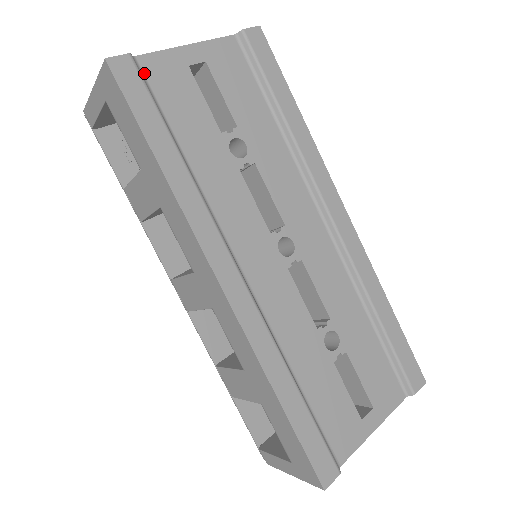
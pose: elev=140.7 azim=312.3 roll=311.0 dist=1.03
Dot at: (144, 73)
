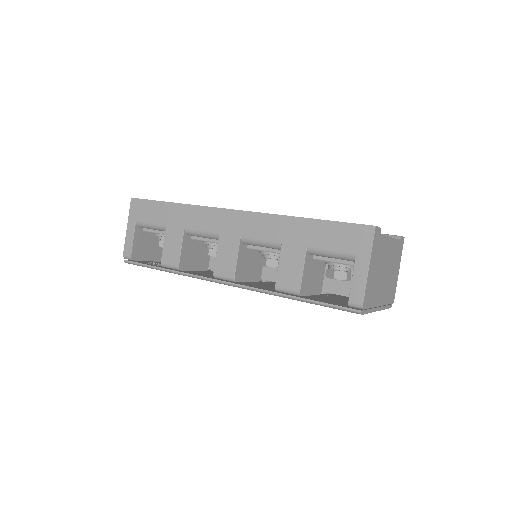
Dot at: occluded
